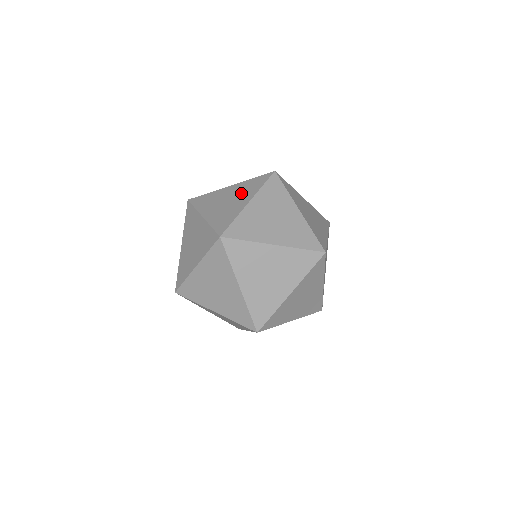
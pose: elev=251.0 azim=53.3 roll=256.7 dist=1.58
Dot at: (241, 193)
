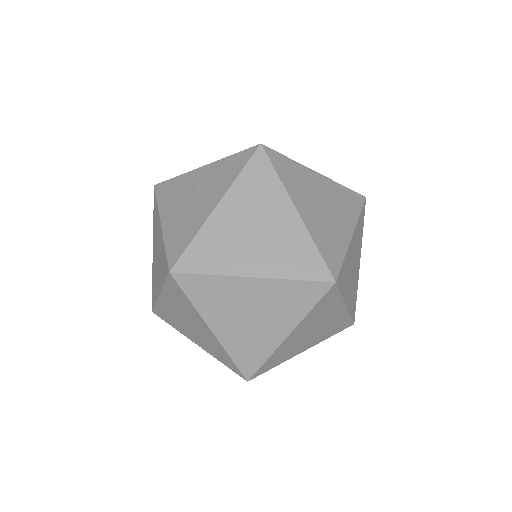
Dot at: (186, 313)
